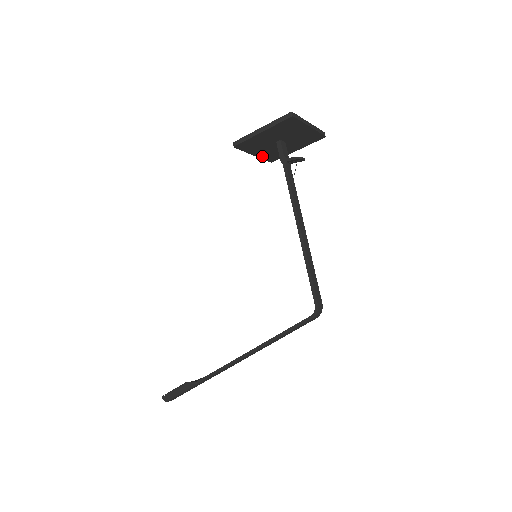
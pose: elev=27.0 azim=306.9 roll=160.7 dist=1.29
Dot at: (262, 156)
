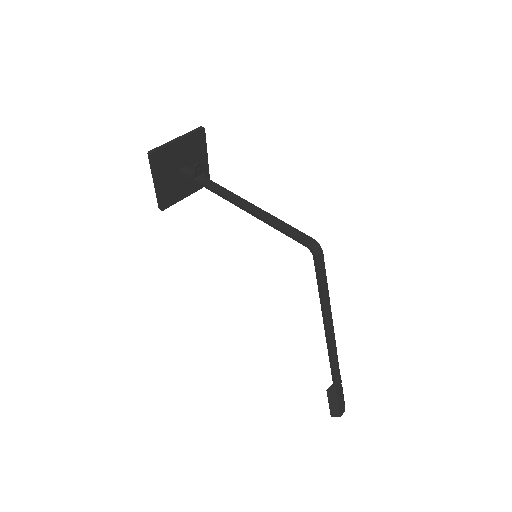
Dot at: (194, 190)
